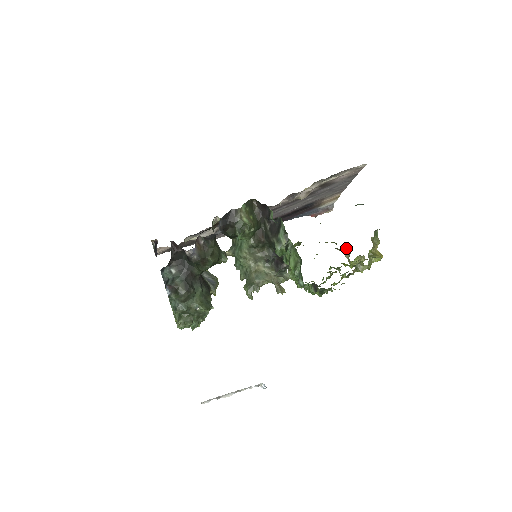
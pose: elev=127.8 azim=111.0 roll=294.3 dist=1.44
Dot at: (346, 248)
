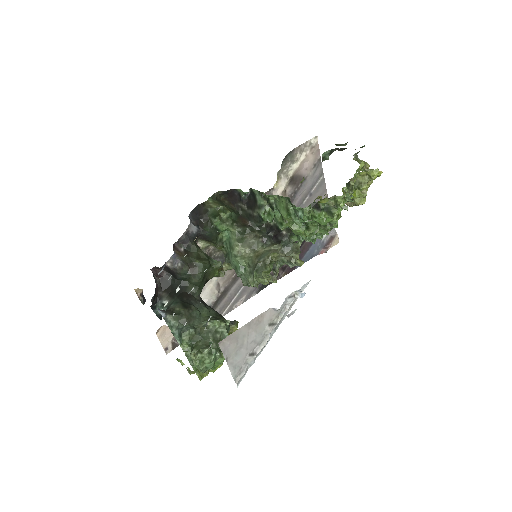
Dot at: occluded
